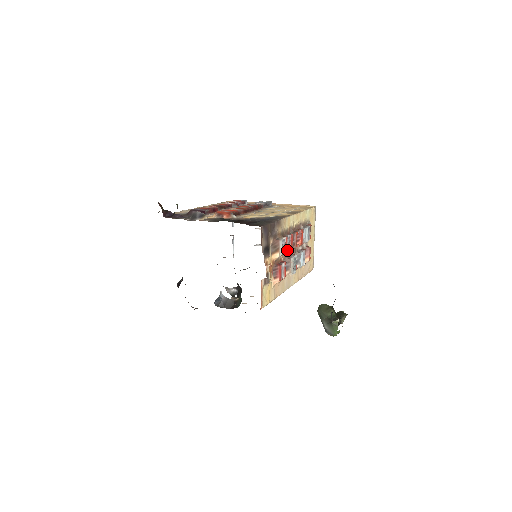
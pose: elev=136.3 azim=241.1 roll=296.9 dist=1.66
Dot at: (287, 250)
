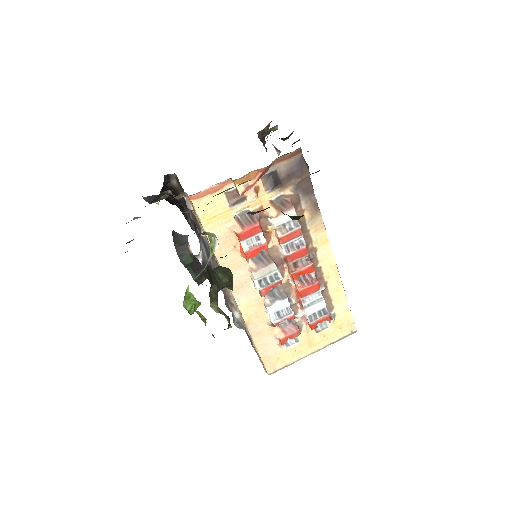
Dot at: (285, 244)
